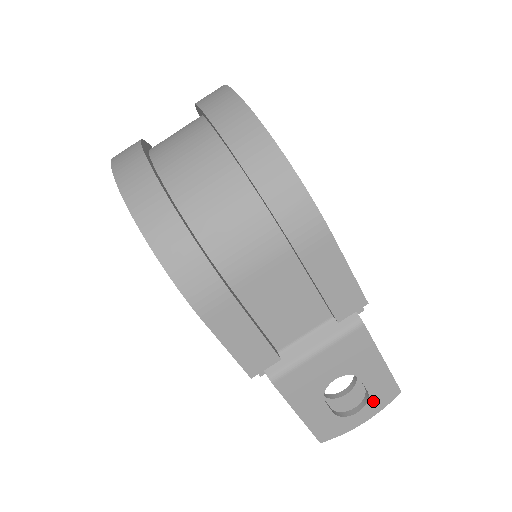
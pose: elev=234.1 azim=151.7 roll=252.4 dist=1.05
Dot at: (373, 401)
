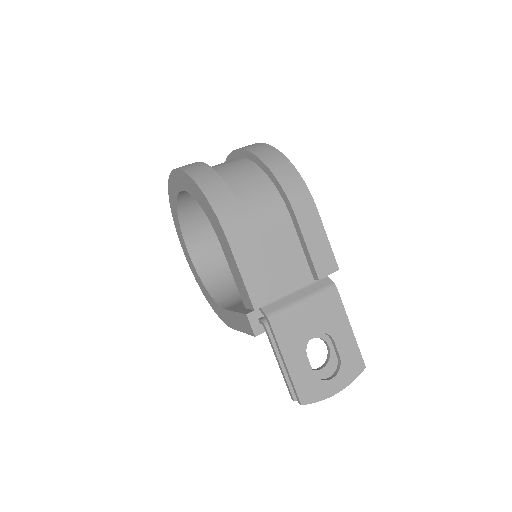
Dot at: (344, 370)
